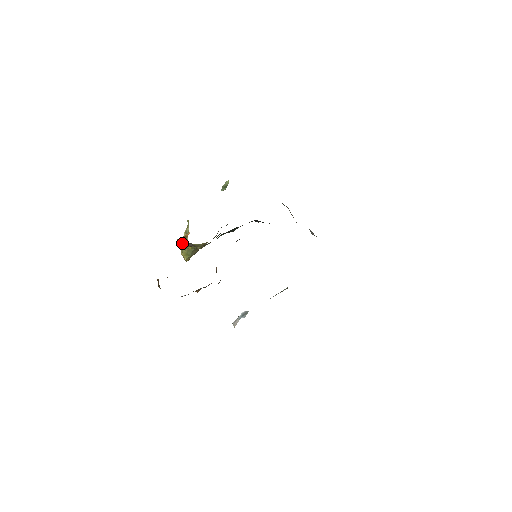
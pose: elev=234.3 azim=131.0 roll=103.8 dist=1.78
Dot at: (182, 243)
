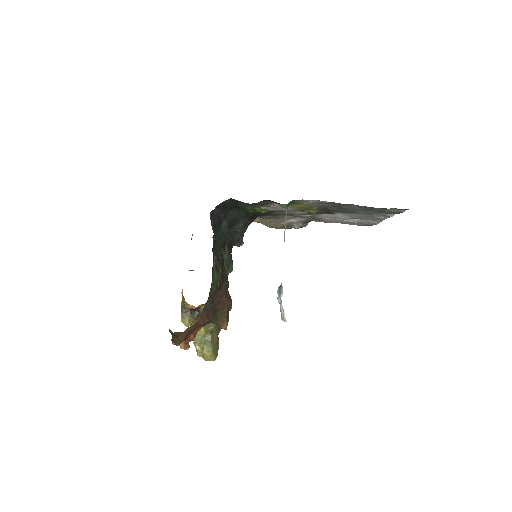
Dot at: (186, 316)
